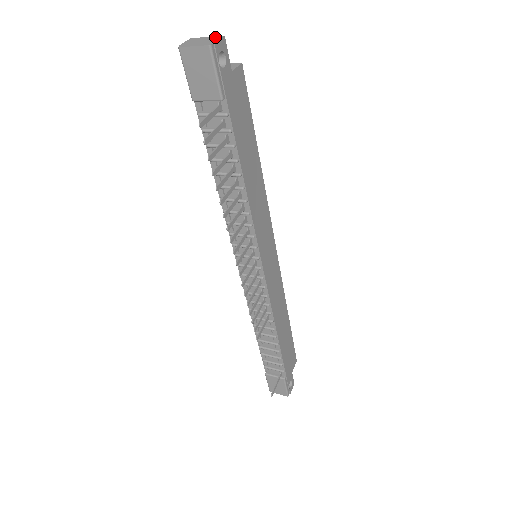
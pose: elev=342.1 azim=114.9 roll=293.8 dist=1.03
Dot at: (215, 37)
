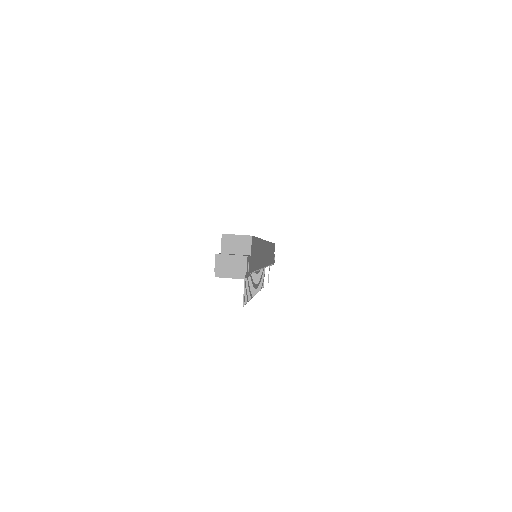
Dot at: (240, 259)
